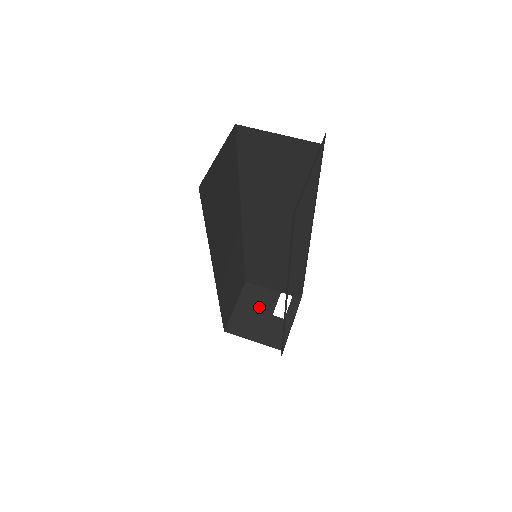
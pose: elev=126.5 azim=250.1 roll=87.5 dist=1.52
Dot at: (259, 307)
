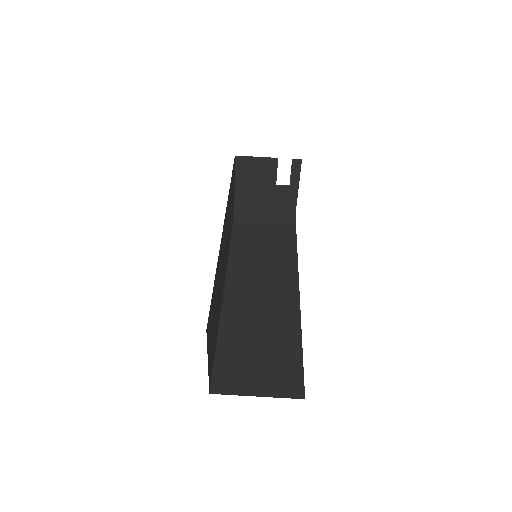
Dot at: (260, 180)
